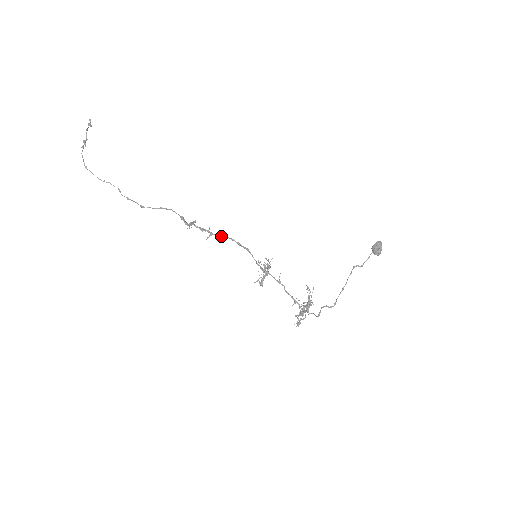
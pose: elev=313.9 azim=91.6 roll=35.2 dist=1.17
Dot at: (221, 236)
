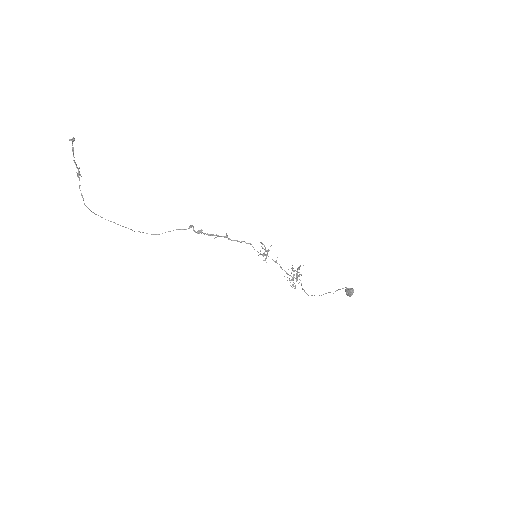
Dot at: (226, 237)
